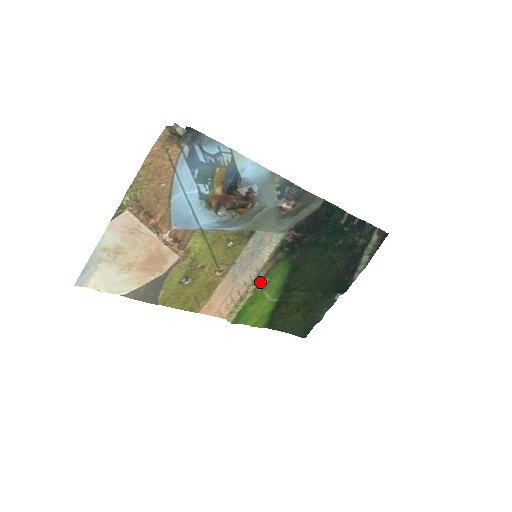
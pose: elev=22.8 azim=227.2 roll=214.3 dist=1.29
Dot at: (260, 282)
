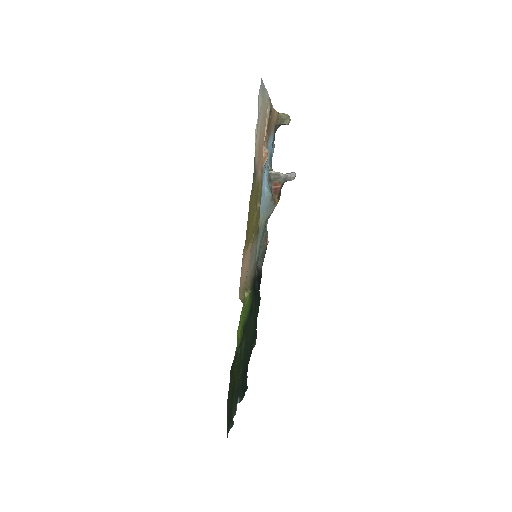
Dot at: occluded
